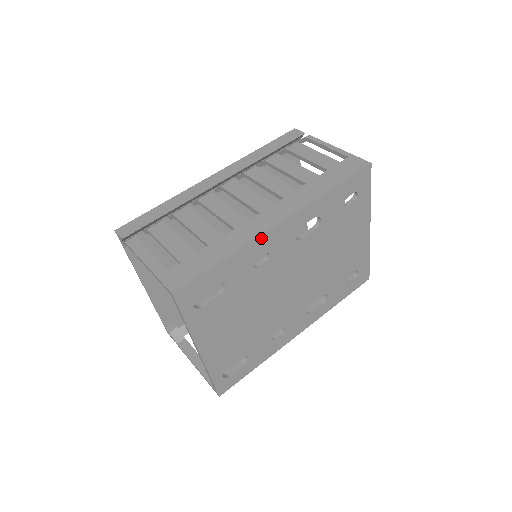
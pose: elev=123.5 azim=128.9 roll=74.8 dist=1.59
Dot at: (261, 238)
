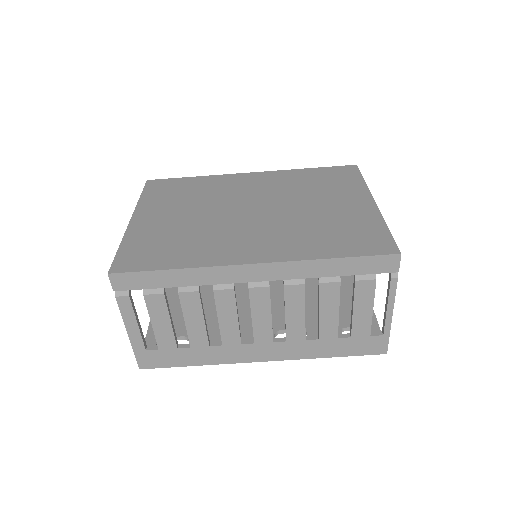
Dot at: (236, 361)
